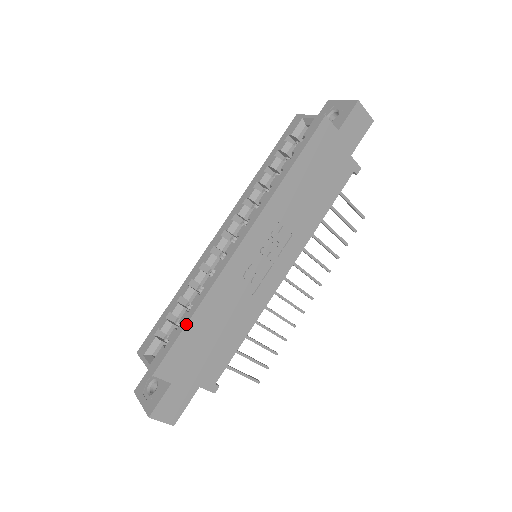
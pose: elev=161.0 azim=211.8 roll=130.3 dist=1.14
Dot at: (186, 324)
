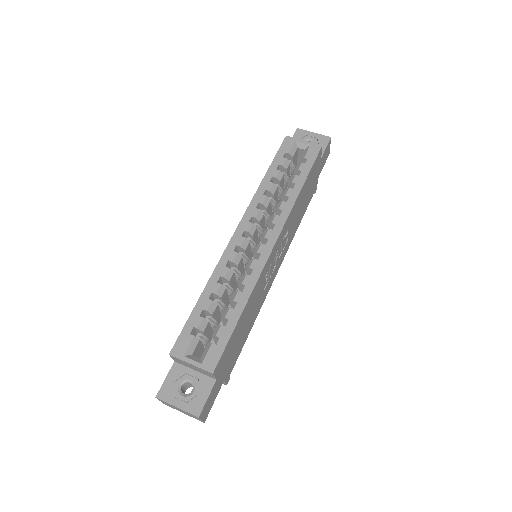
Dot at: (238, 320)
